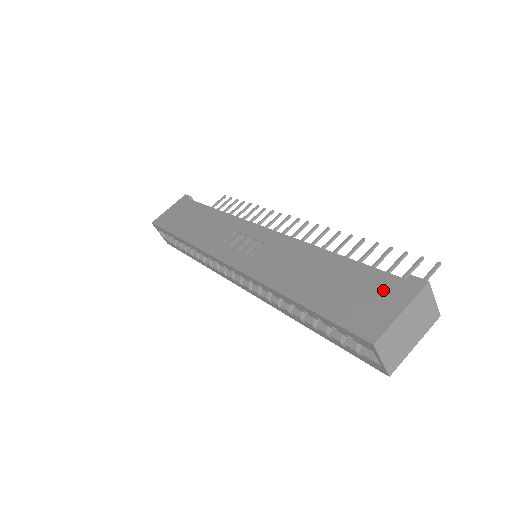
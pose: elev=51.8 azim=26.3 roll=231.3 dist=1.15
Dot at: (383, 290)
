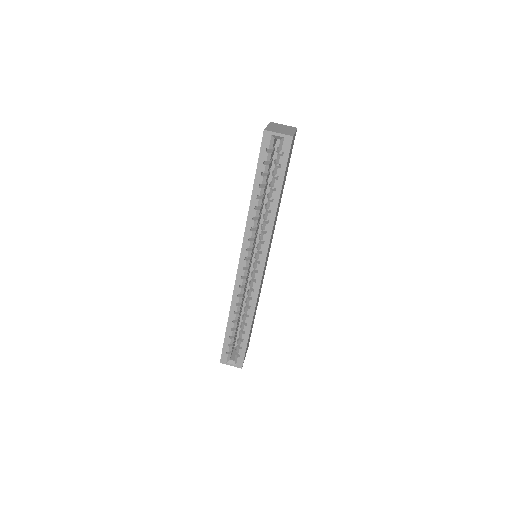
Dot at: occluded
